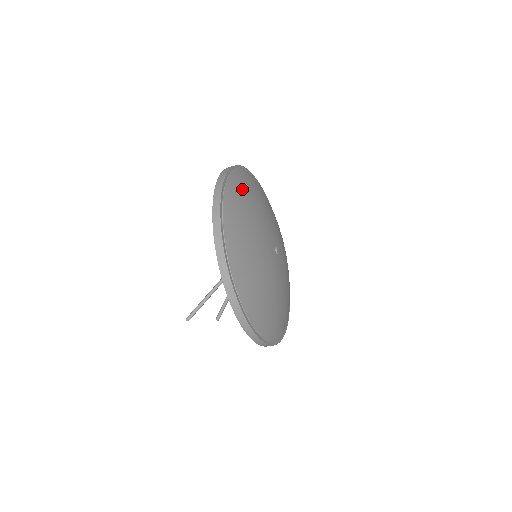
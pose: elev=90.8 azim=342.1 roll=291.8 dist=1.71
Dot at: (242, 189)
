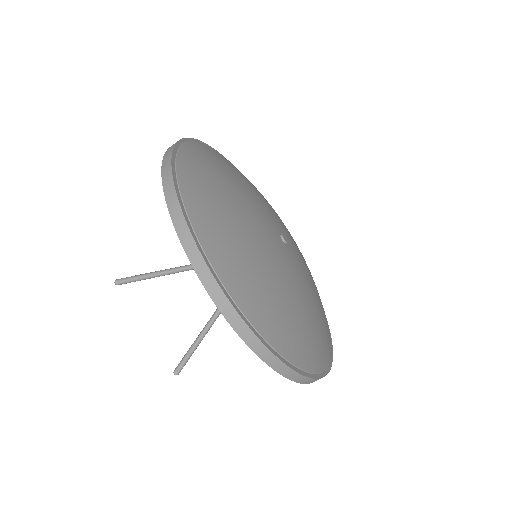
Dot at: occluded
